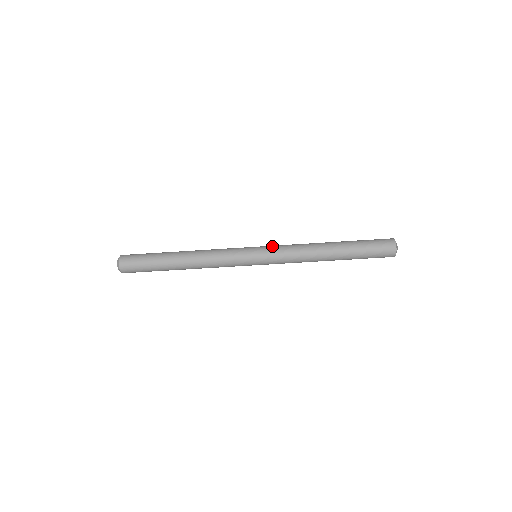
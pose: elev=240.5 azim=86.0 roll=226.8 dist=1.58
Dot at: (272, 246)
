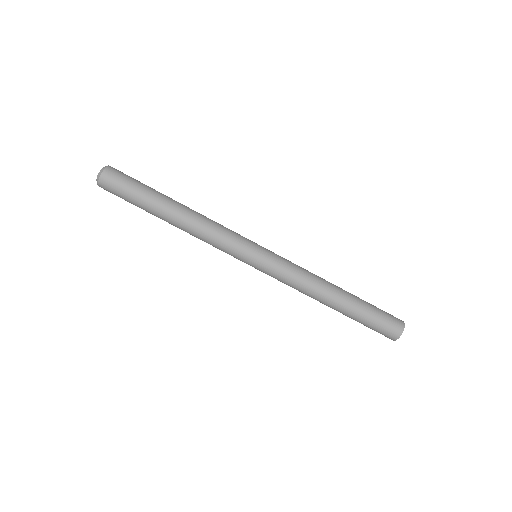
Dot at: occluded
